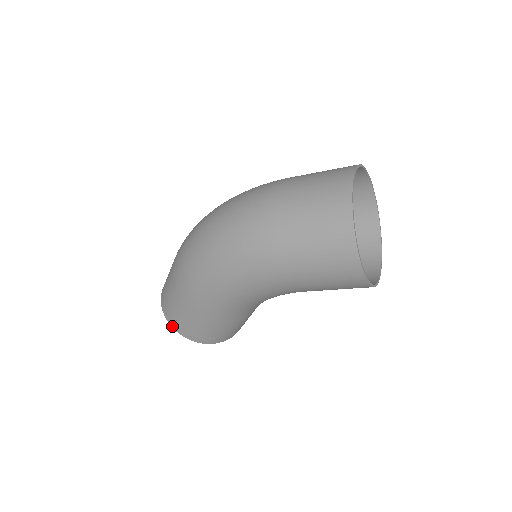
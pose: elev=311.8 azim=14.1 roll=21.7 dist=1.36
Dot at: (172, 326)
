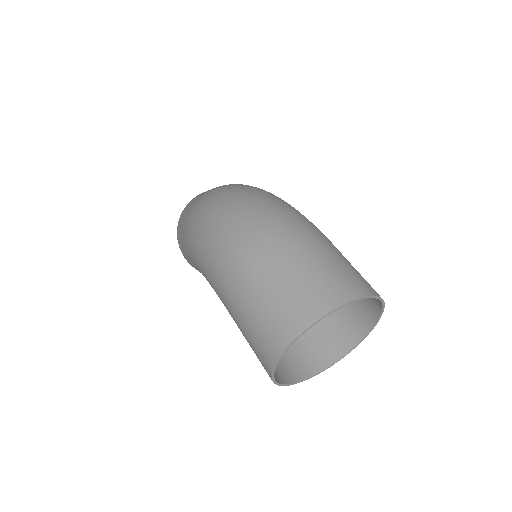
Dot at: (177, 233)
